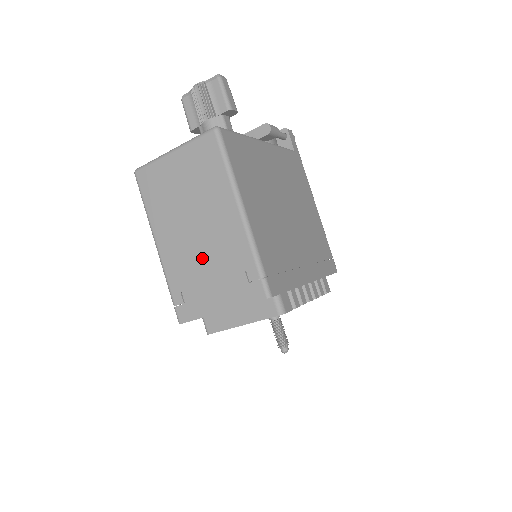
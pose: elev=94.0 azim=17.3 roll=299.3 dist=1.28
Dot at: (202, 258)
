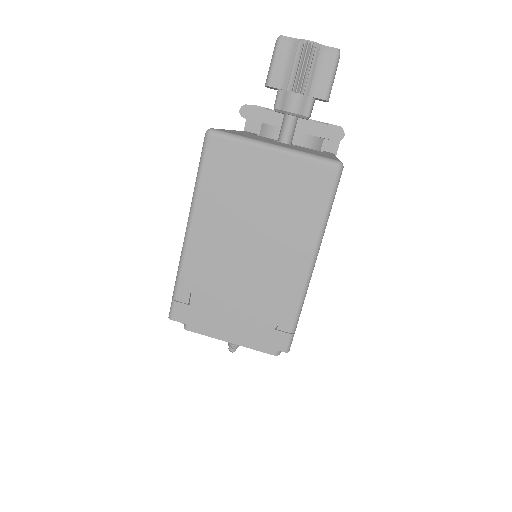
Dot at: (239, 277)
